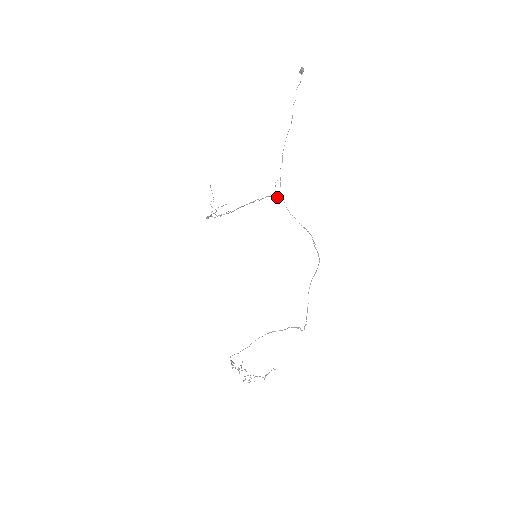
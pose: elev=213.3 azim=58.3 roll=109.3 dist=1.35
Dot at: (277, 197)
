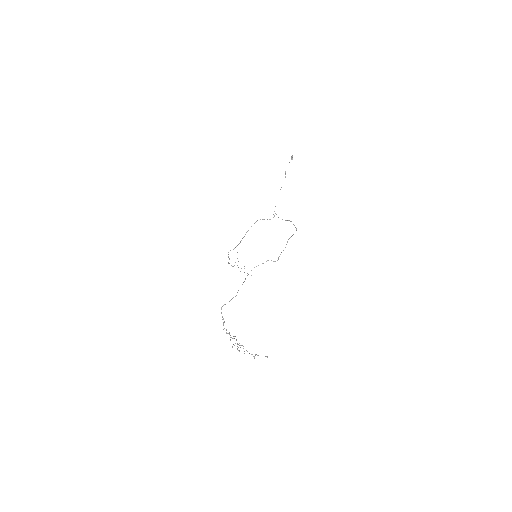
Dot at: (273, 217)
